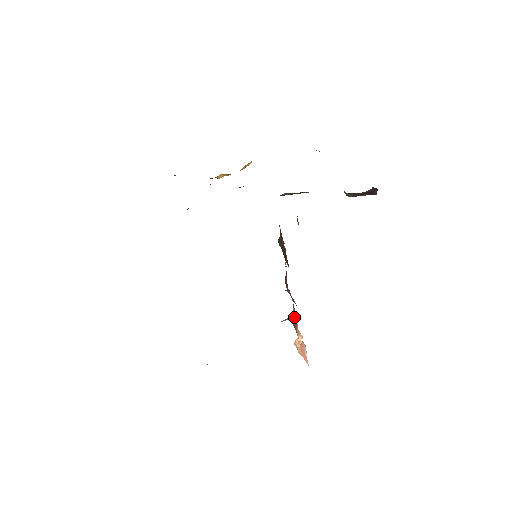
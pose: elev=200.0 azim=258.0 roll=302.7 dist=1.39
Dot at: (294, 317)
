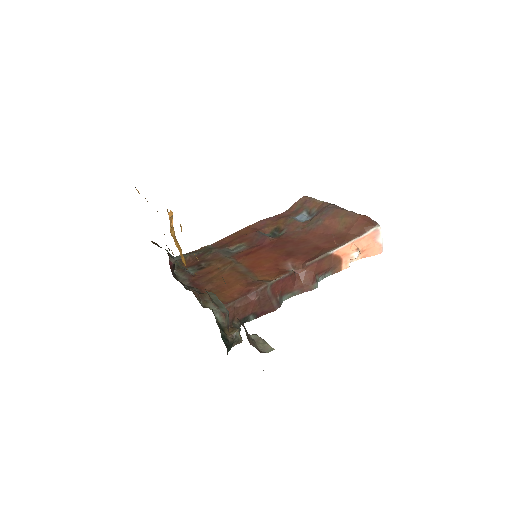
Dot at: (327, 271)
